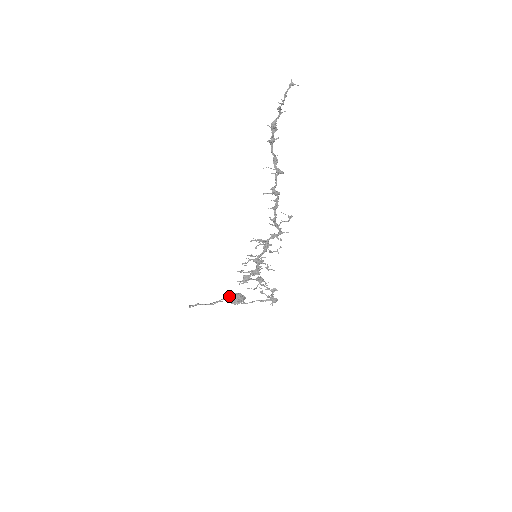
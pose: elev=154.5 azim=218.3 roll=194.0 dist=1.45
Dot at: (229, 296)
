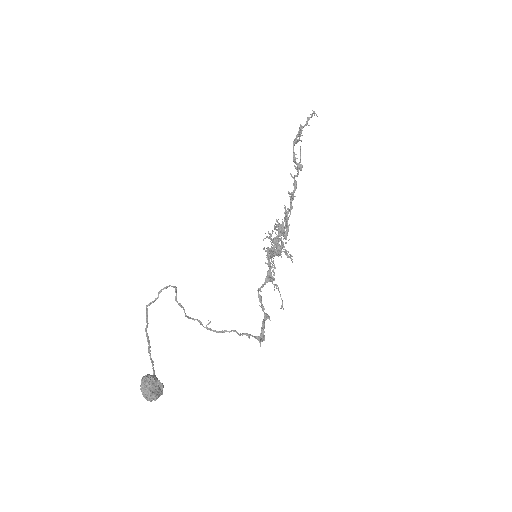
Dot at: (145, 375)
